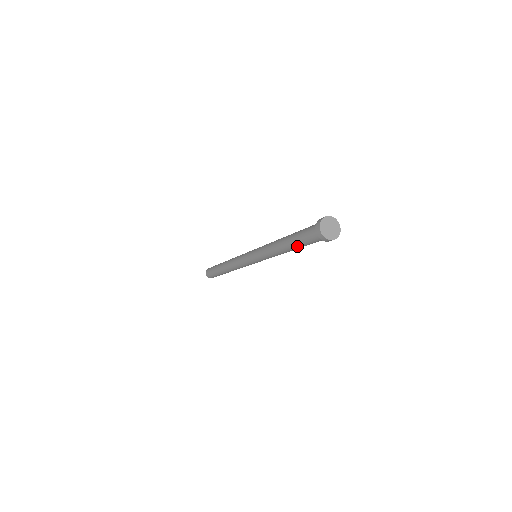
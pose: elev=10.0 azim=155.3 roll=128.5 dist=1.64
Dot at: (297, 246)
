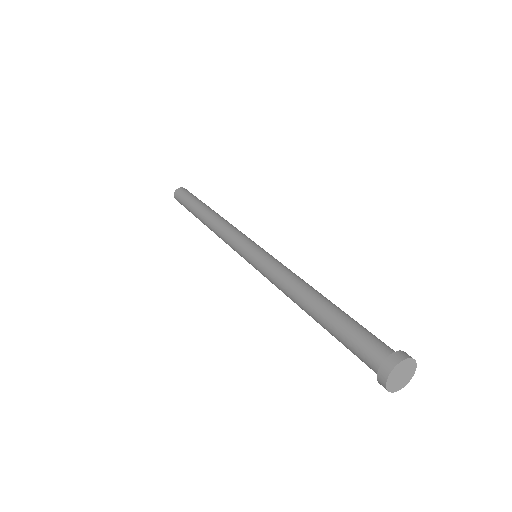
Dot at: occluded
